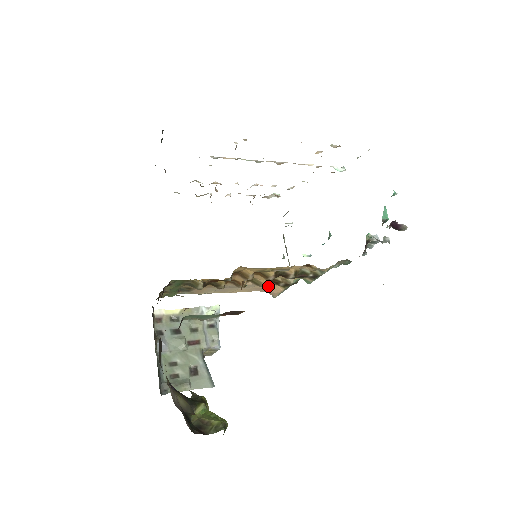
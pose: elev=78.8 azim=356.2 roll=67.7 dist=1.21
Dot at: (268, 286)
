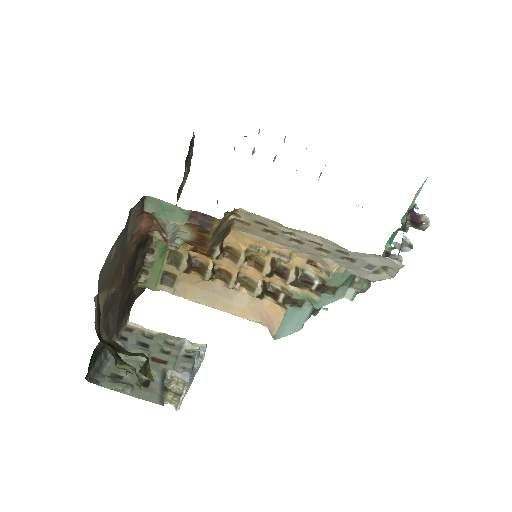
Dot at: (266, 306)
